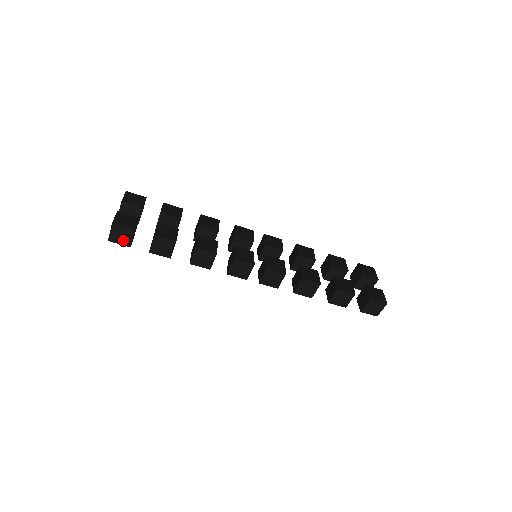
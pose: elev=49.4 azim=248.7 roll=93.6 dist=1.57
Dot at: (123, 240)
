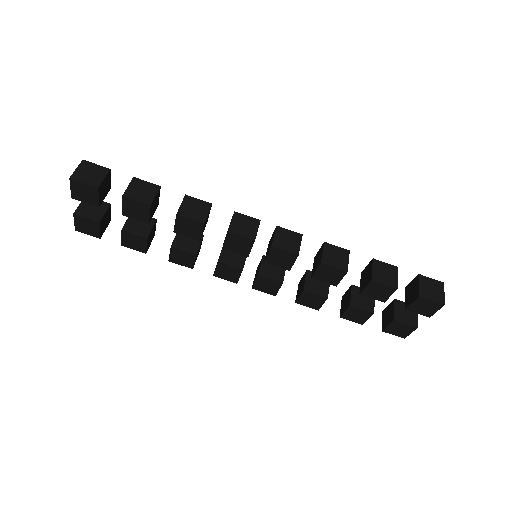
Dot at: (91, 179)
